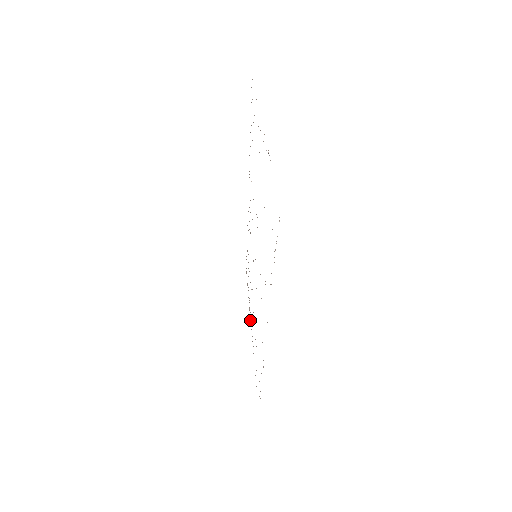
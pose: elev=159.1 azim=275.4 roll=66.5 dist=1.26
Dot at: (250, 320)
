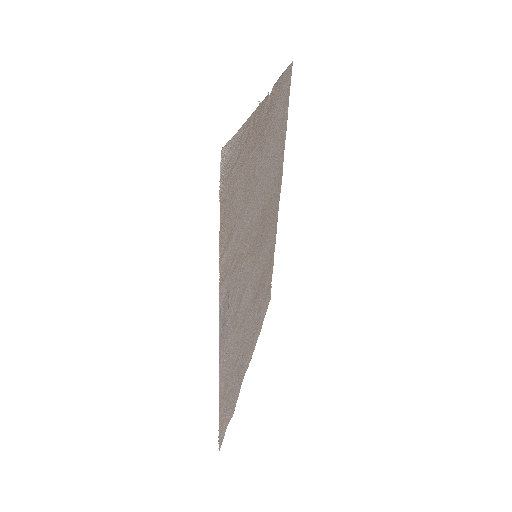
Dot at: (254, 348)
